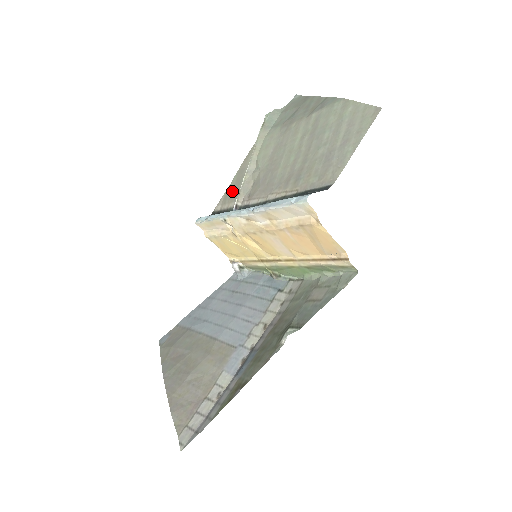
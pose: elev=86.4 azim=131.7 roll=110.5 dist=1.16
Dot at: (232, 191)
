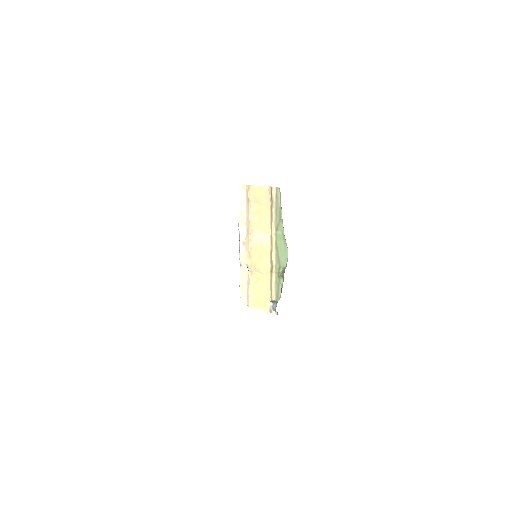
Dot at: occluded
